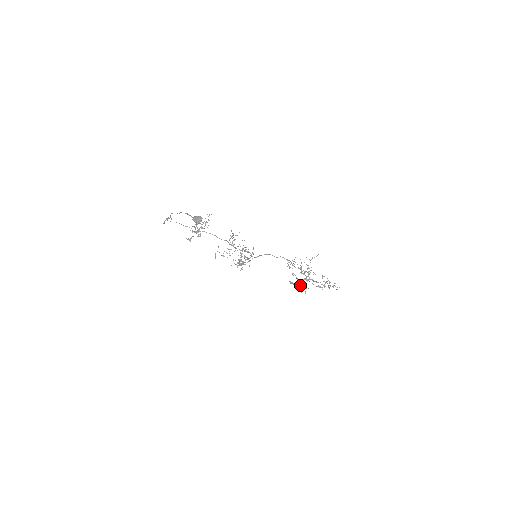
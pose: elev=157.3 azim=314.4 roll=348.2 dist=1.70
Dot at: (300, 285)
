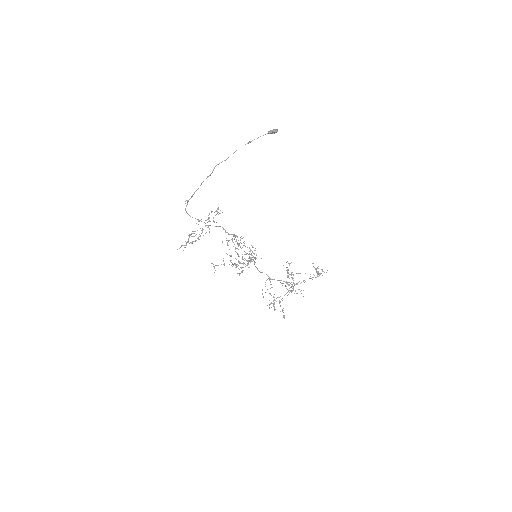
Dot at: (291, 291)
